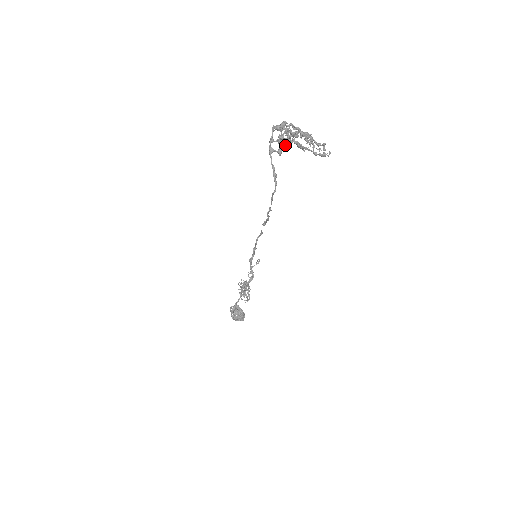
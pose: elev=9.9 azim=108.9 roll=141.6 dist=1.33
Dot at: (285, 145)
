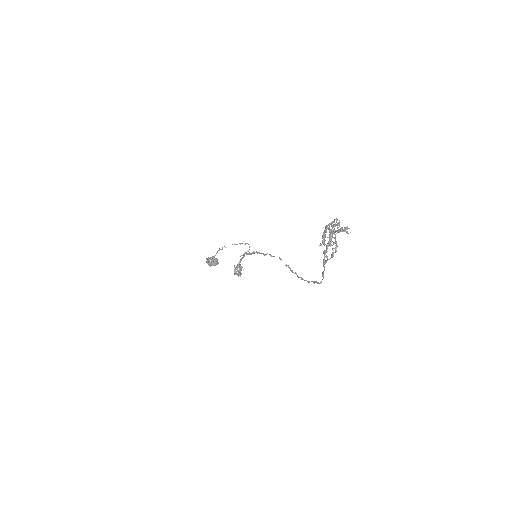
Dot at: occluded
